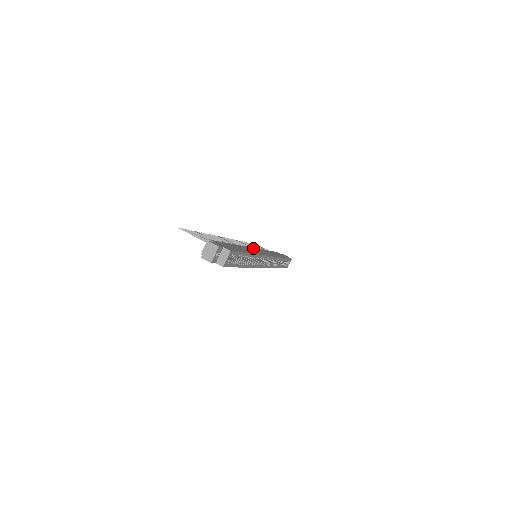
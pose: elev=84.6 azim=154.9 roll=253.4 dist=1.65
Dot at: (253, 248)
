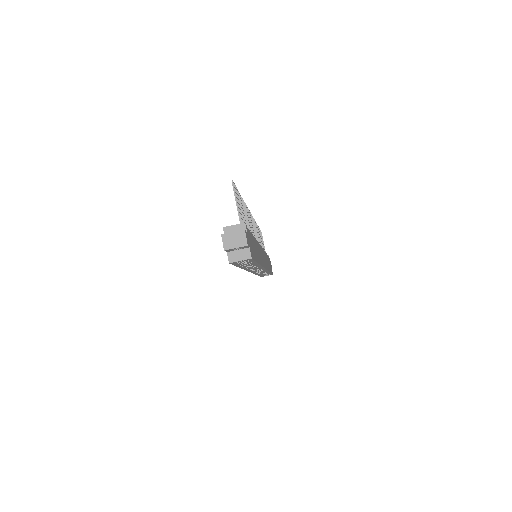
Dot at: occluded
